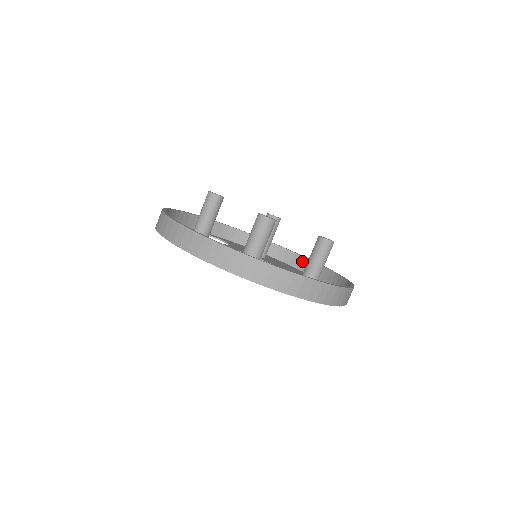
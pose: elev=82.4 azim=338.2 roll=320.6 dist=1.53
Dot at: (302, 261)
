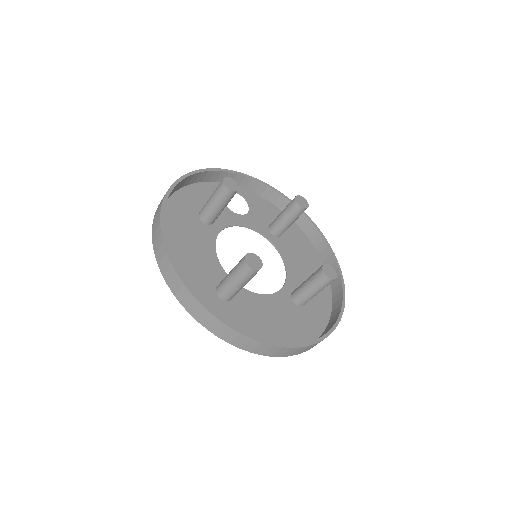
Dot at: (323, 245)
